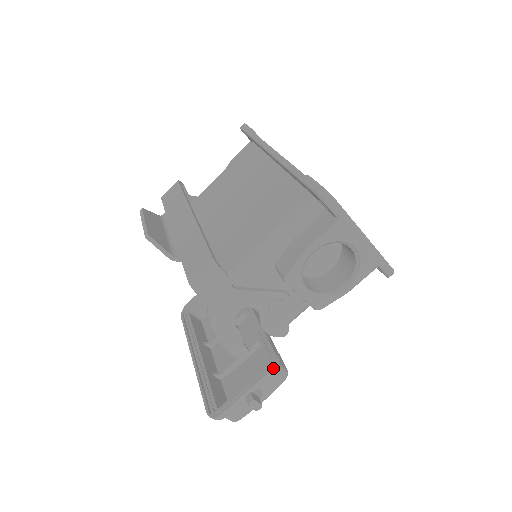
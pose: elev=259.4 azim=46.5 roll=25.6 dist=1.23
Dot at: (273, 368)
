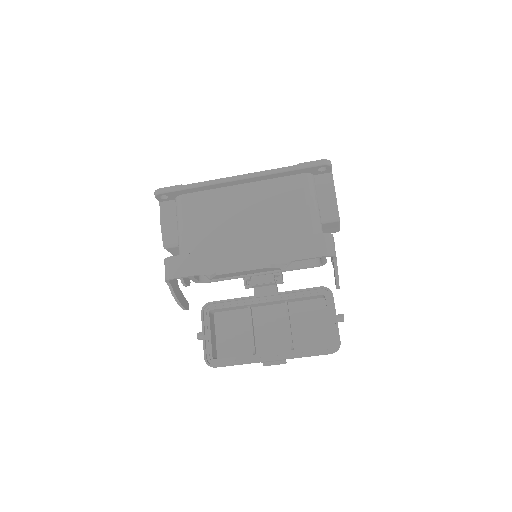
Dot at: (331, 292)
